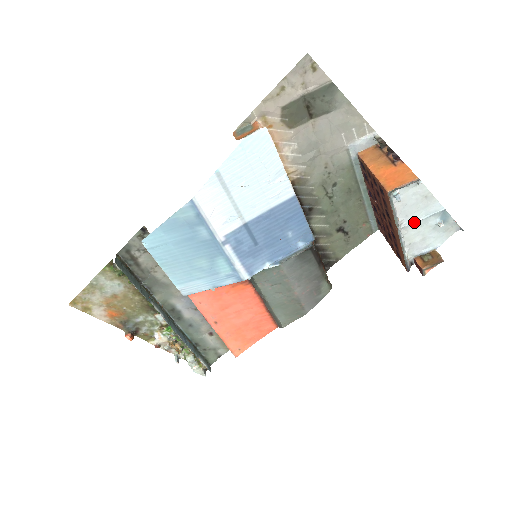
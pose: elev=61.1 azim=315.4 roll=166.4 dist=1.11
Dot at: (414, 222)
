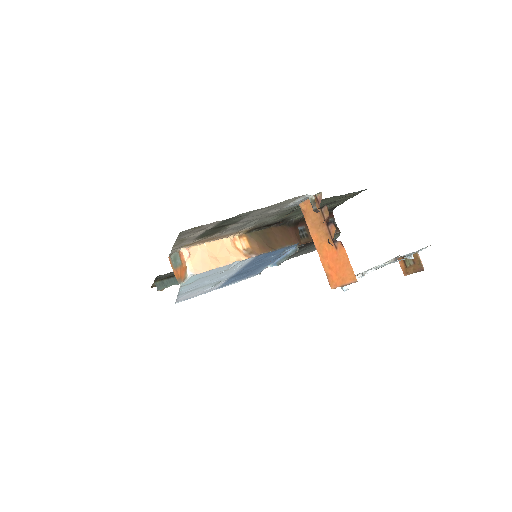
Dot at: occluded
